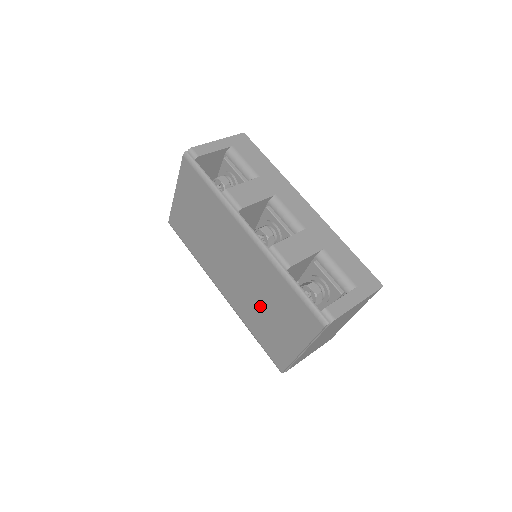
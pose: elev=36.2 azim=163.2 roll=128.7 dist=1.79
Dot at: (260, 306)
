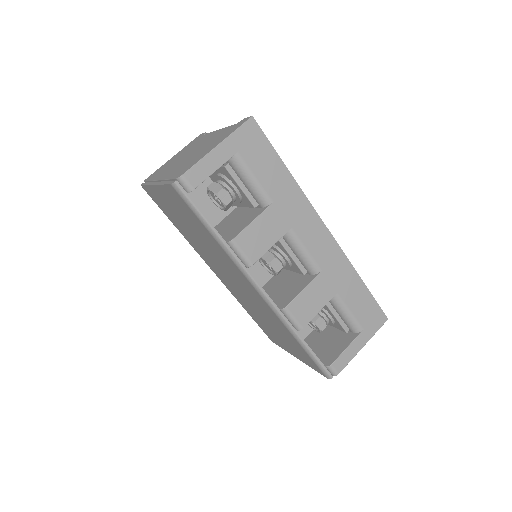
Dot at: (260, 315)
